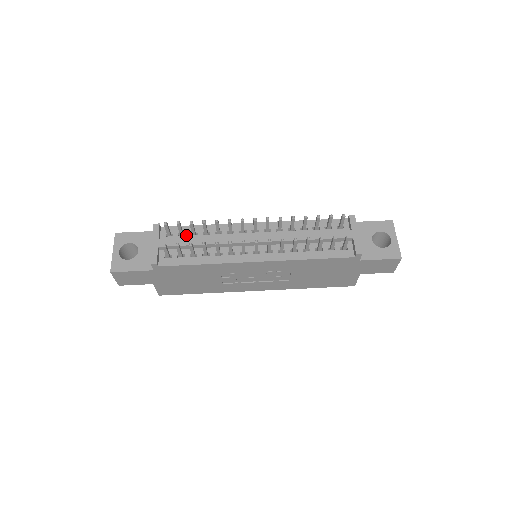
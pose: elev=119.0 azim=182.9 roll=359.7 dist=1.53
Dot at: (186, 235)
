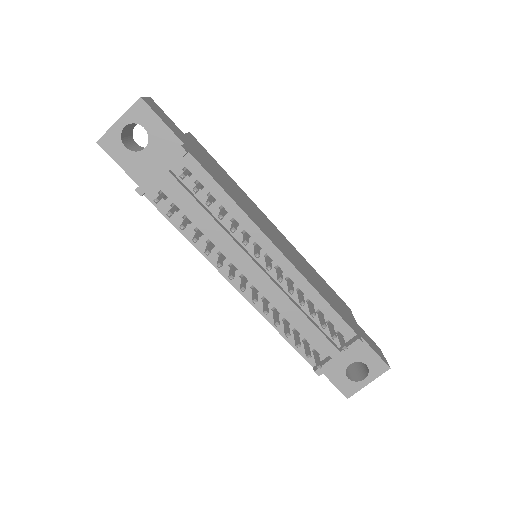
Dot at: (203, 190)
